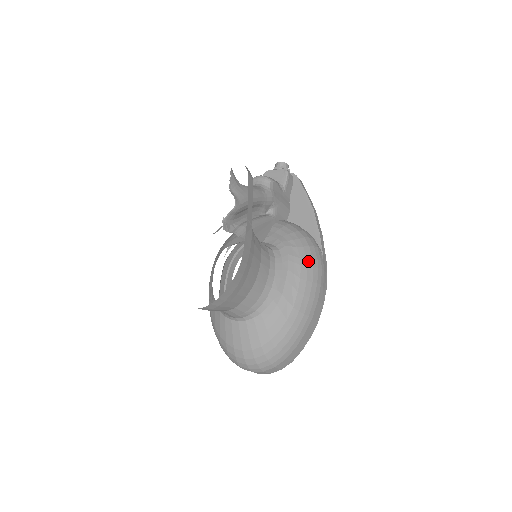
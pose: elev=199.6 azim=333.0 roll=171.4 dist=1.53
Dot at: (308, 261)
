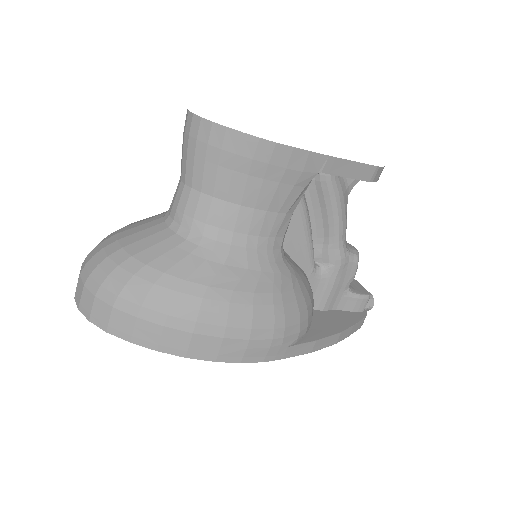
Dot at: (281, 307)
